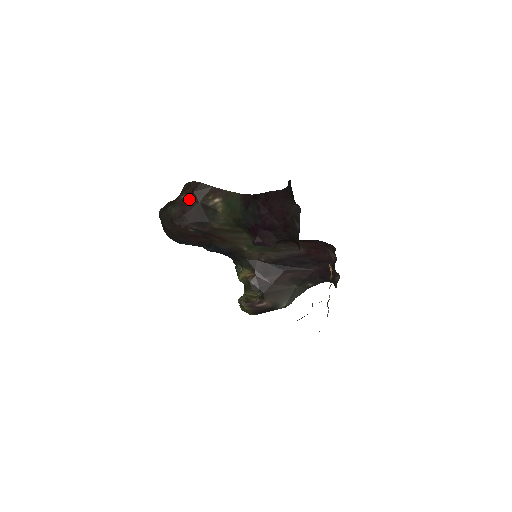
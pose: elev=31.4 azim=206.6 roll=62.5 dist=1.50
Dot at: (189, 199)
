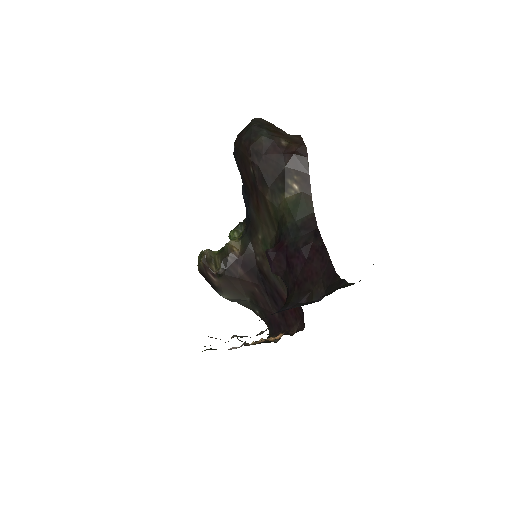
Dot at: (284, 152)
